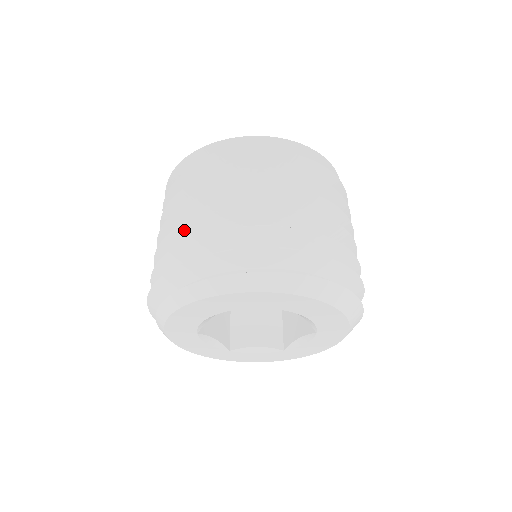
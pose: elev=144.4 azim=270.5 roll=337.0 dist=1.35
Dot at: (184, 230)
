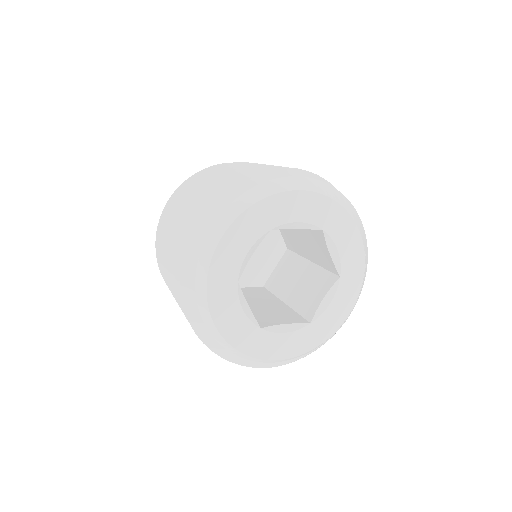
Dot at: (212, 190)
